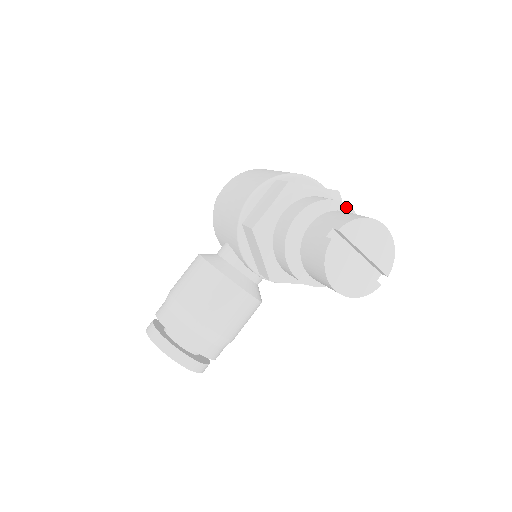
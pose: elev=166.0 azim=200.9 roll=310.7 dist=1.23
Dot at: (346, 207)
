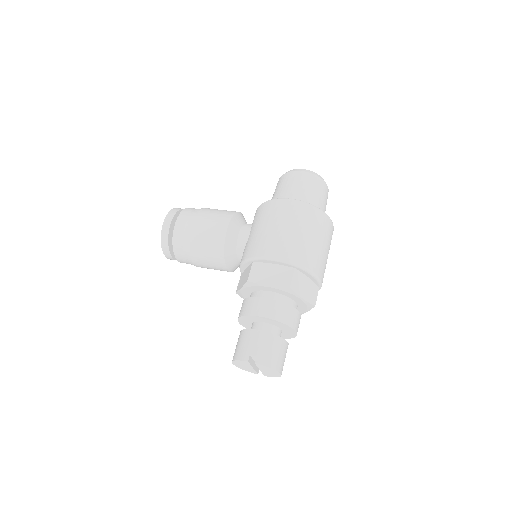
Dot at: (294, 331)
